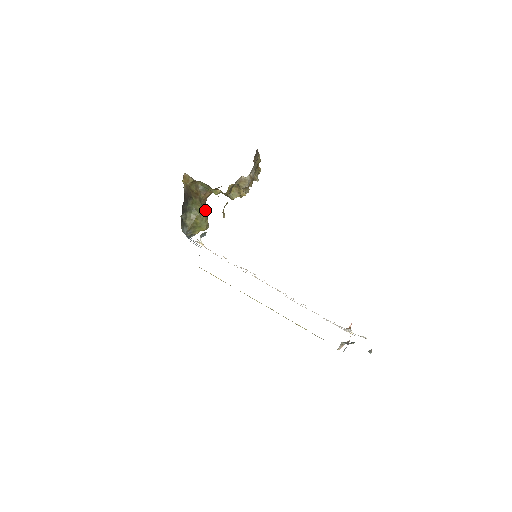
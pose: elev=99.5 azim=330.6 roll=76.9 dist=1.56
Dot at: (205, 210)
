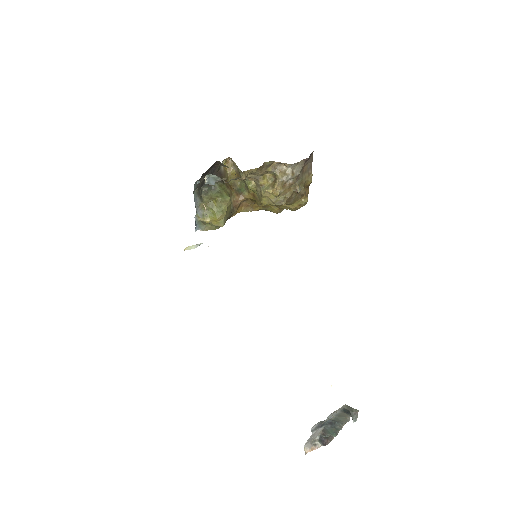
Dot at: (229, 201)
